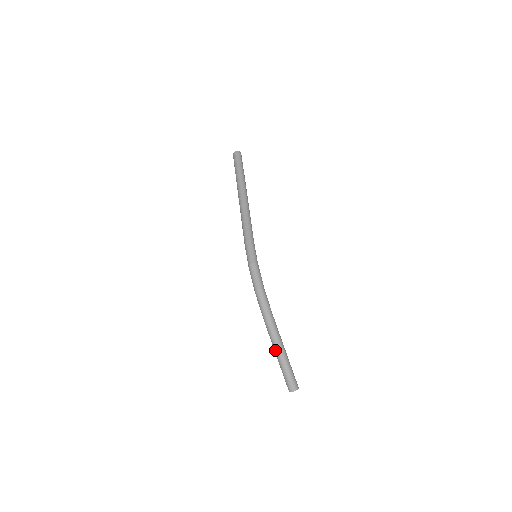
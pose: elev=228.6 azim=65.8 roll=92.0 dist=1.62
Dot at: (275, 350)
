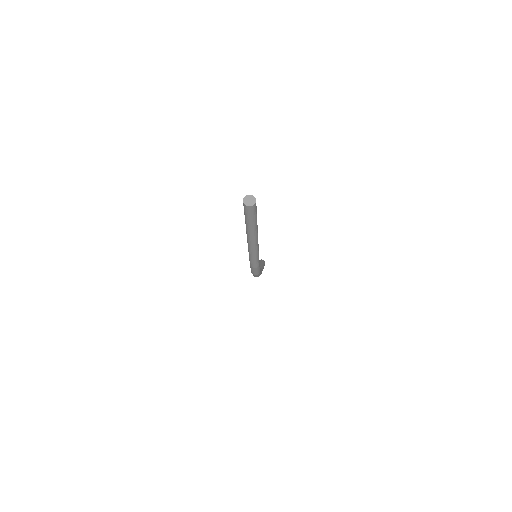
Dot at: occluded
